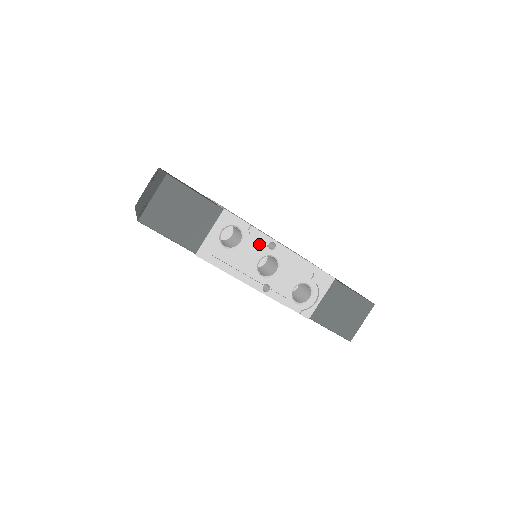
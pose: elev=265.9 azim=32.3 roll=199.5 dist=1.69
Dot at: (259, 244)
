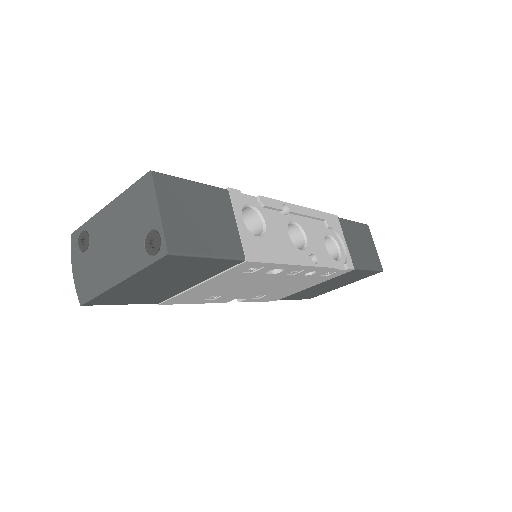
Dot at: (276, 215)
